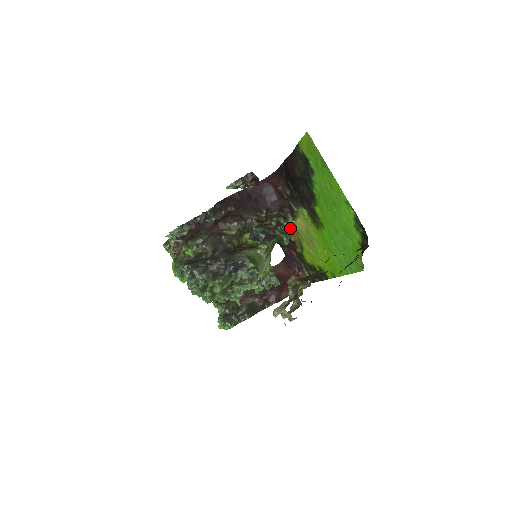
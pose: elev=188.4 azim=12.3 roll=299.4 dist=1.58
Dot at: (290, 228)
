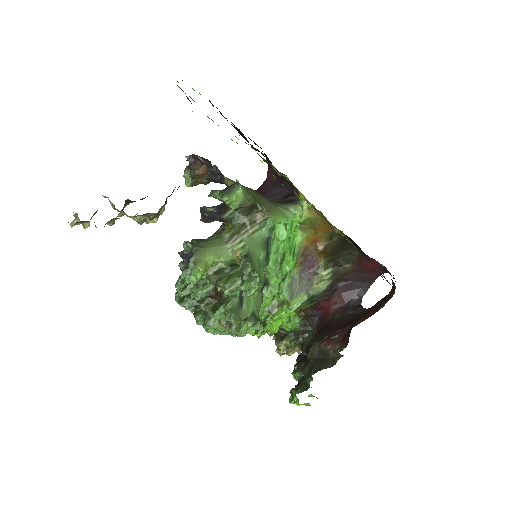
Dot at: (234, 184)
